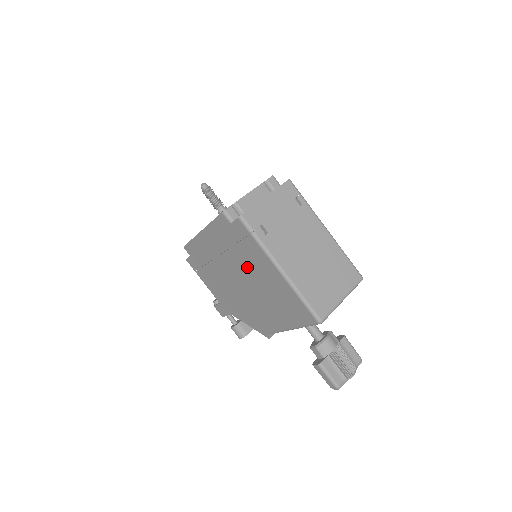
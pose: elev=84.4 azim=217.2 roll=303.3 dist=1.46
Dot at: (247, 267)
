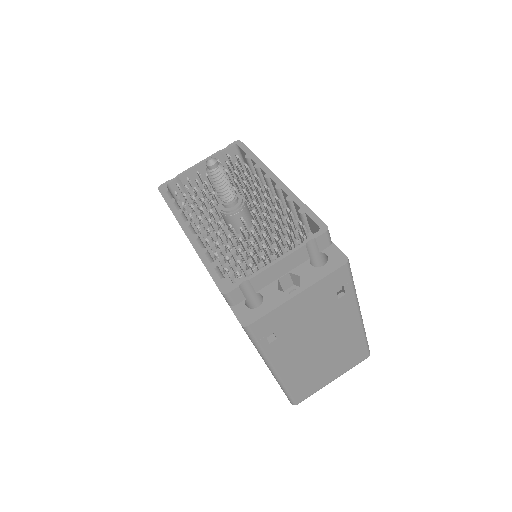
Dot at: occluded
